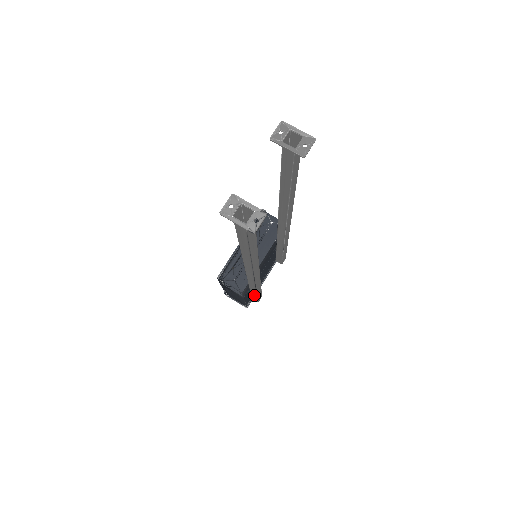
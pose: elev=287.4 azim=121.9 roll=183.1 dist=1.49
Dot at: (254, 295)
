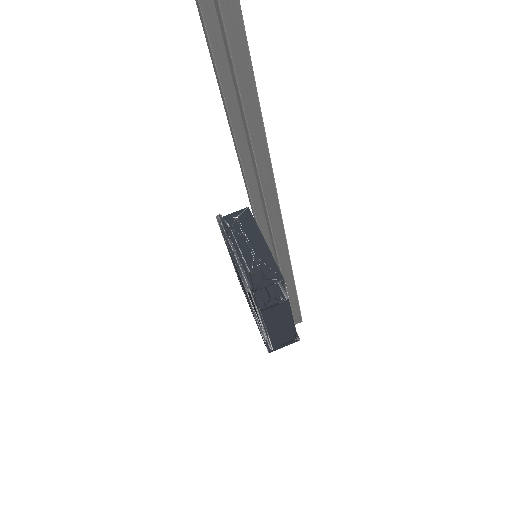
Dot at: (293, 300)
